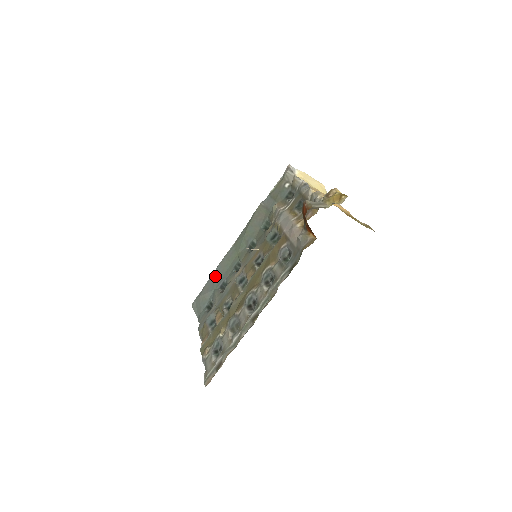
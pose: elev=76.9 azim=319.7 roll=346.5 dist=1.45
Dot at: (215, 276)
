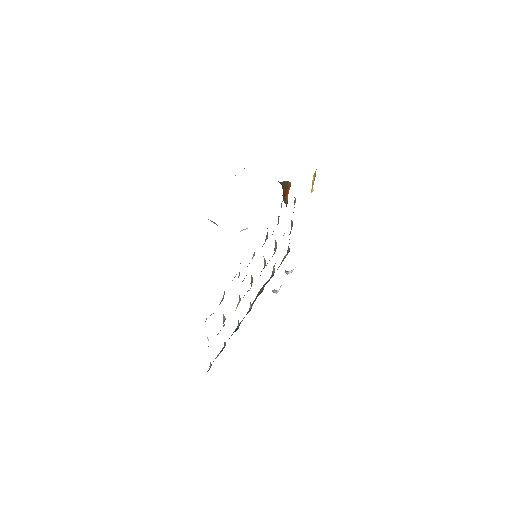
Dot at: occluded
